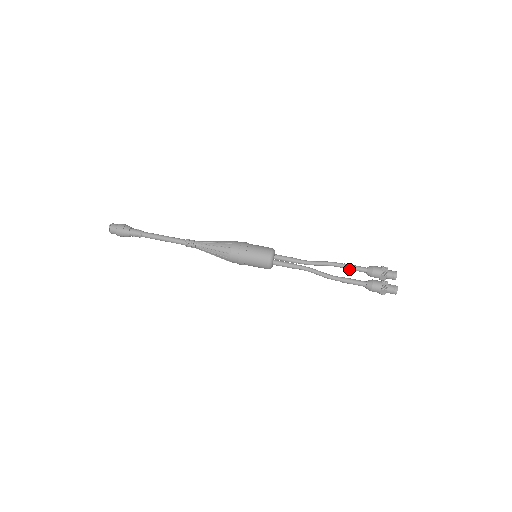
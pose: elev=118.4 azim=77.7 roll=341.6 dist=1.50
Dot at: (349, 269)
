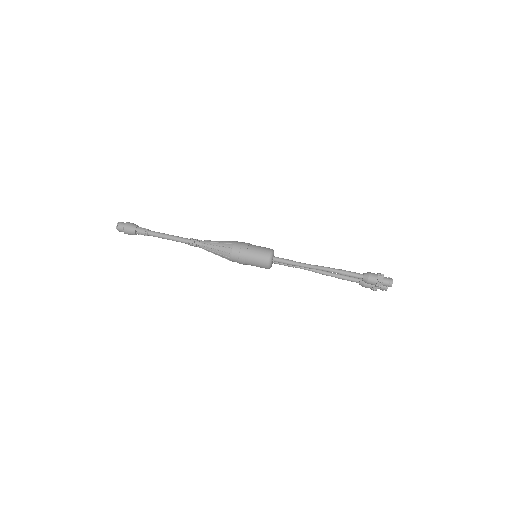
Dot at: (343, 277)
